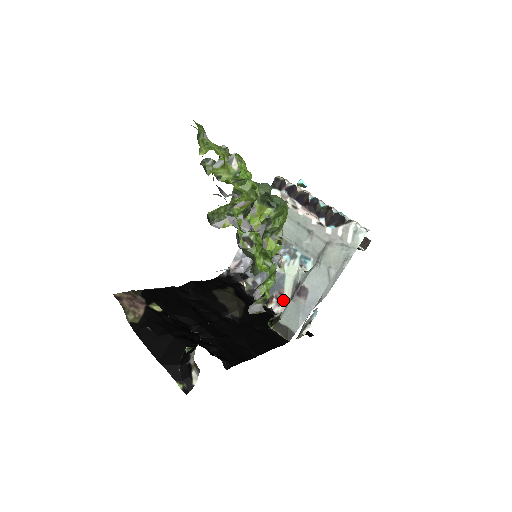
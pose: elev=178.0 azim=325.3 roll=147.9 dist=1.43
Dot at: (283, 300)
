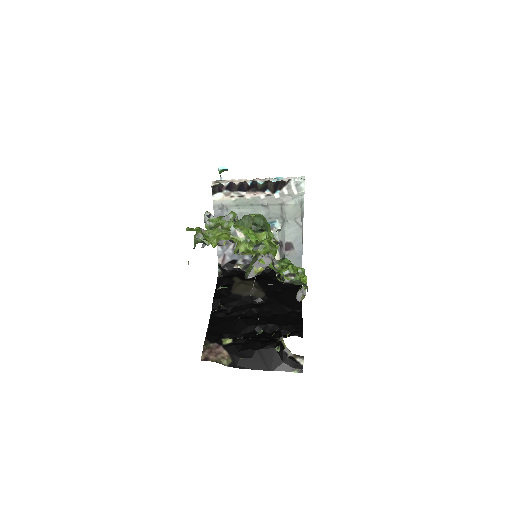
Dot at: occluded
